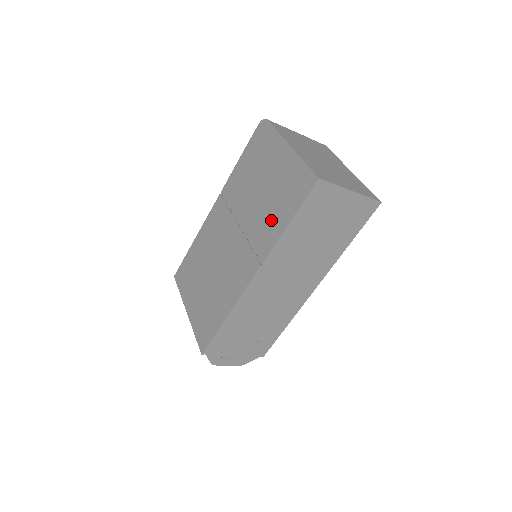
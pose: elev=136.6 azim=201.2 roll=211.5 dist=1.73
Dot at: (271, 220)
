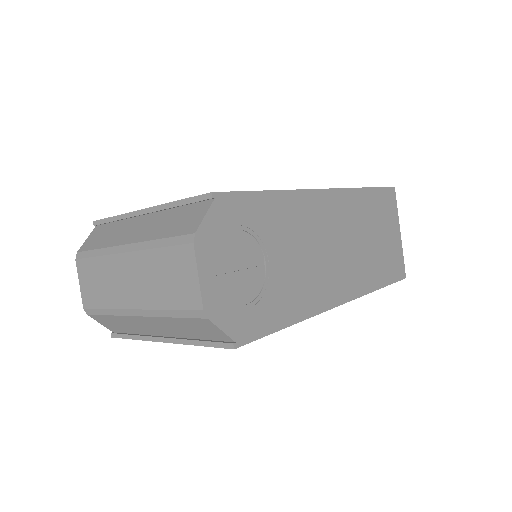
Dot at: occluded
